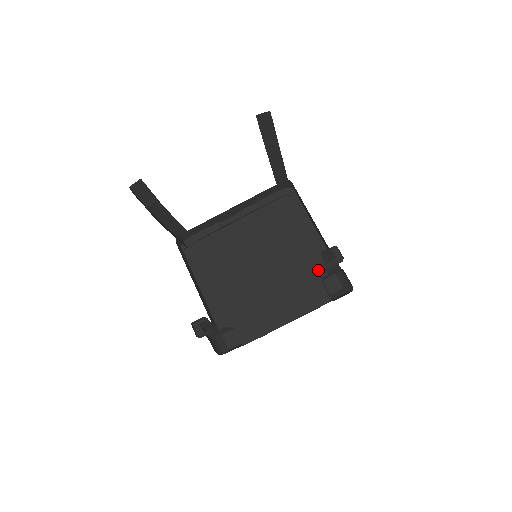
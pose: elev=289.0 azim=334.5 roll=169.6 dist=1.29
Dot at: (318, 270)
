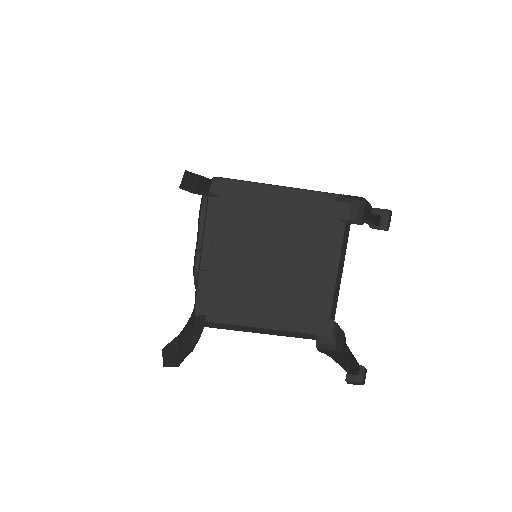
Dot at: (313, 211)
